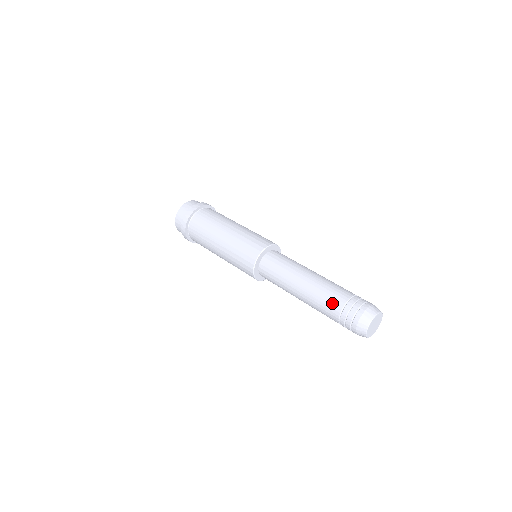
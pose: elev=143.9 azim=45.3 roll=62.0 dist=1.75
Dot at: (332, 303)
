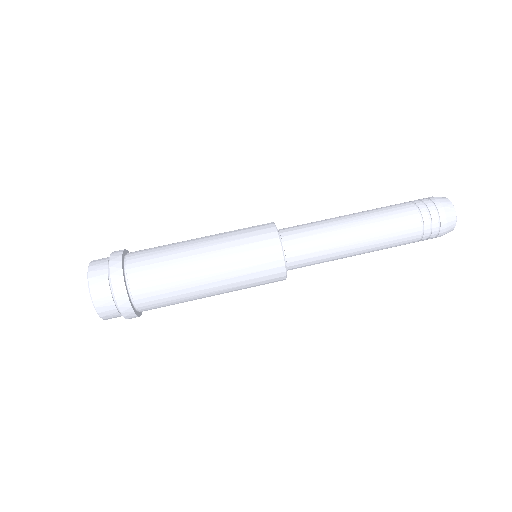
Dot at: (408, 228)
